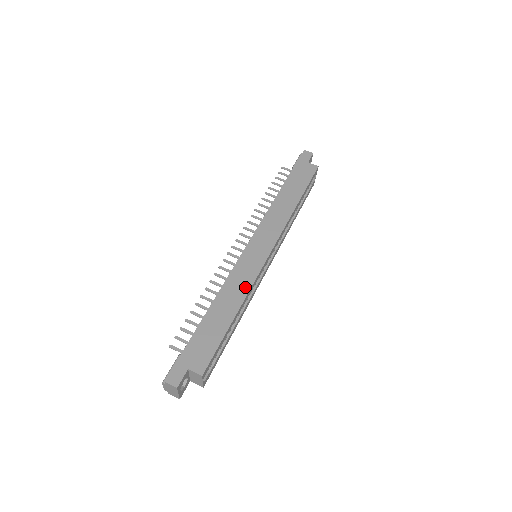
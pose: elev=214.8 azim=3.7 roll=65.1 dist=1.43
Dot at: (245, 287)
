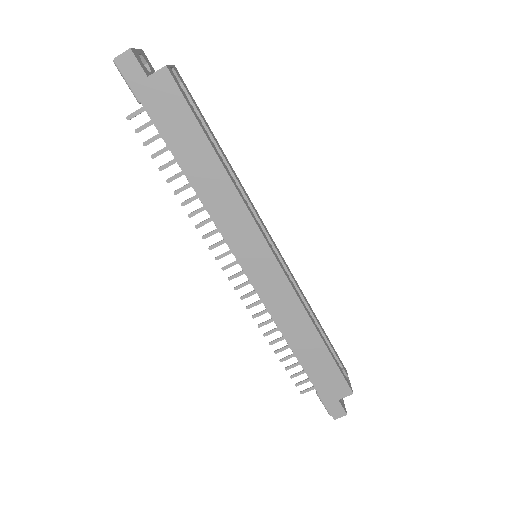
Dot at: (297, 310)
